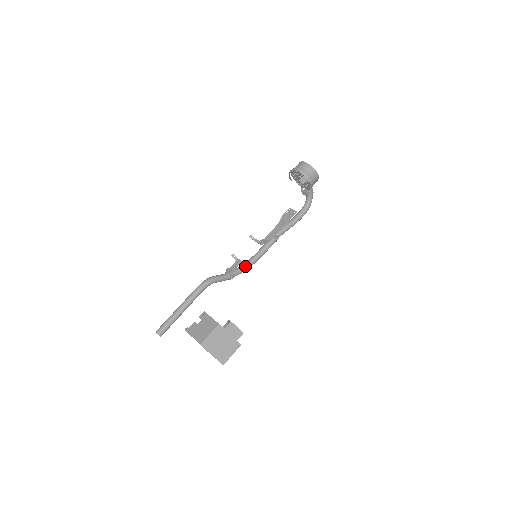
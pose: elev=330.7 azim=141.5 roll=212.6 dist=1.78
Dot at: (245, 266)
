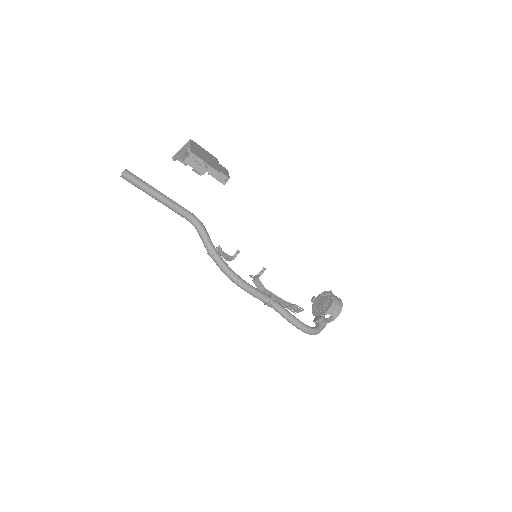
Dot at: occluded
